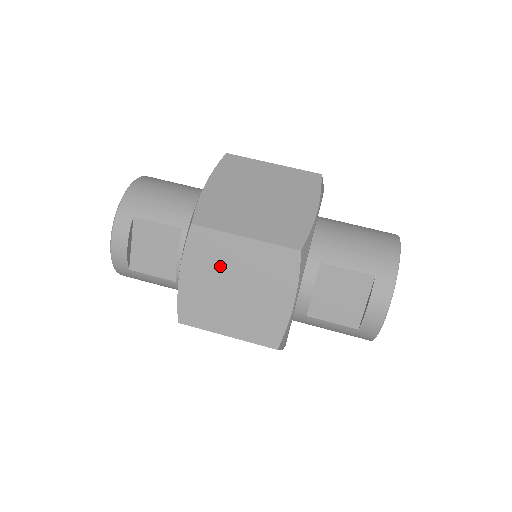
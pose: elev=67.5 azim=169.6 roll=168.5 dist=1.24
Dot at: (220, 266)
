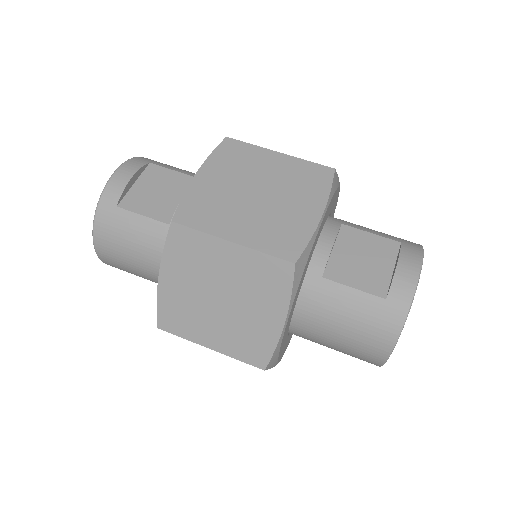
Dot at: (245, 172)
